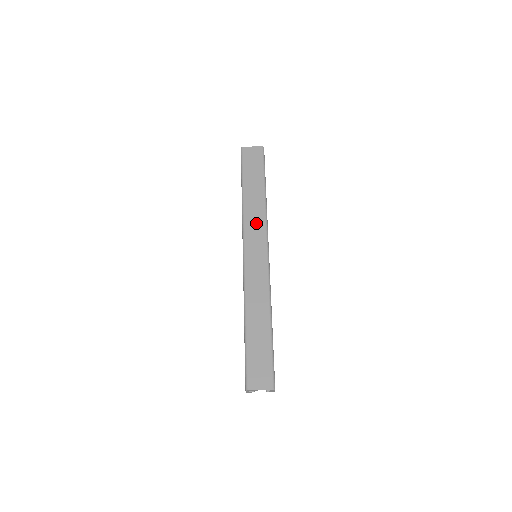
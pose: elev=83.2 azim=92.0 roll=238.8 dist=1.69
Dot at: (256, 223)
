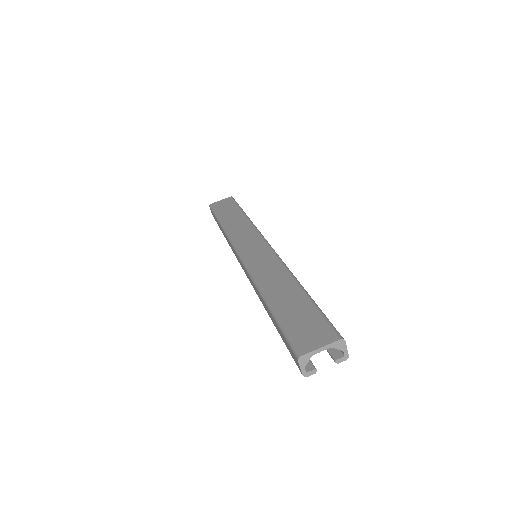
Dot at: (244, 232)
